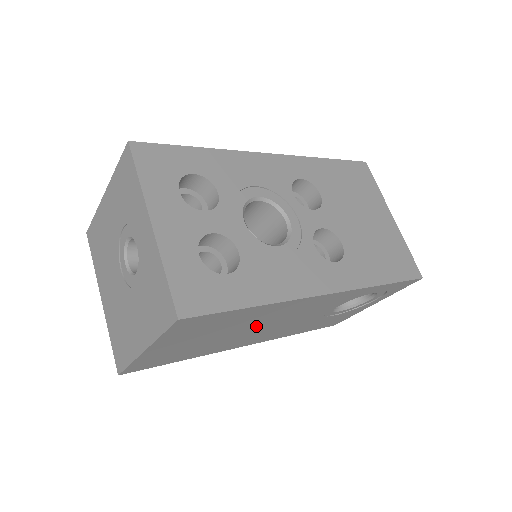
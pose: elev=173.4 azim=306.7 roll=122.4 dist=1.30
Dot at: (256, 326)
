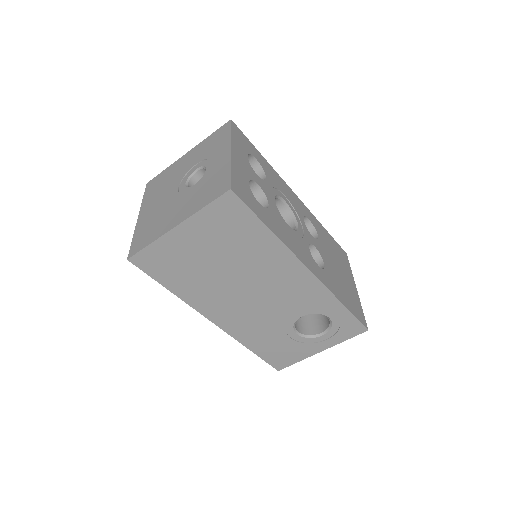
Dot at: (246, 279)
